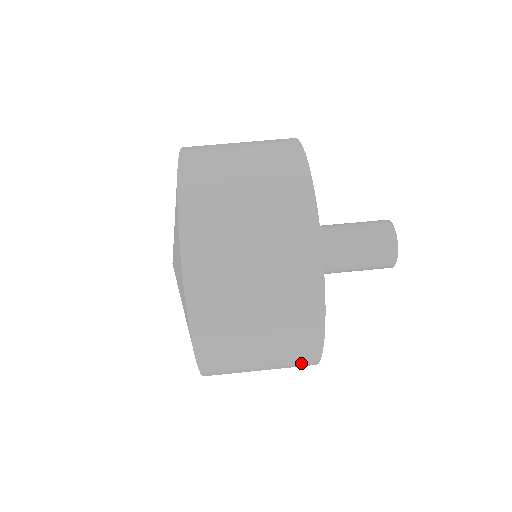
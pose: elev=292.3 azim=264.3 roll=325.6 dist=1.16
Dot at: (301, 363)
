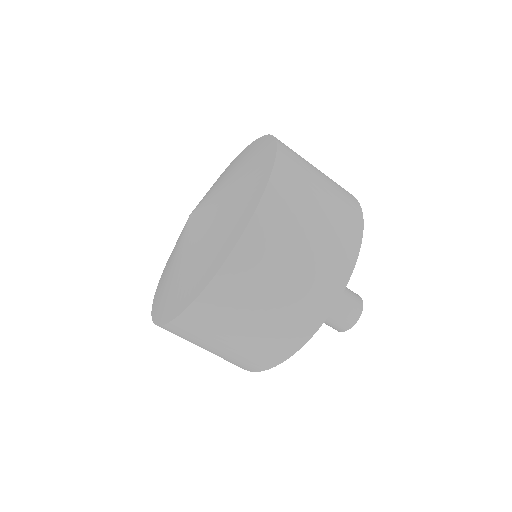
Dot at: occluded
